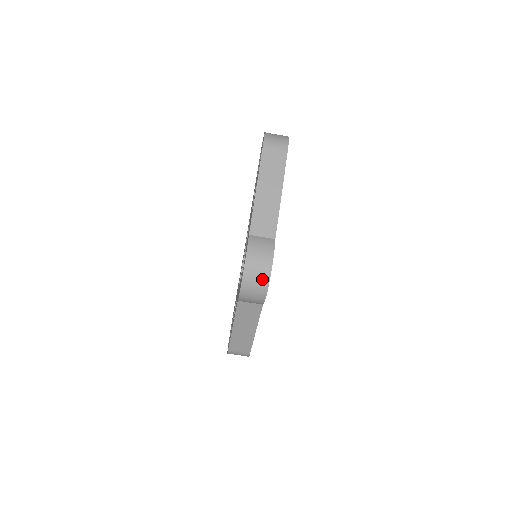
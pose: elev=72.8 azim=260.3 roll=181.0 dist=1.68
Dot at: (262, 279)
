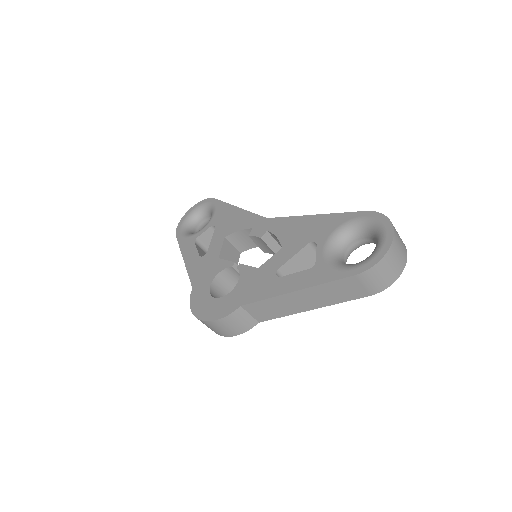
Dot at: (213, 330)
